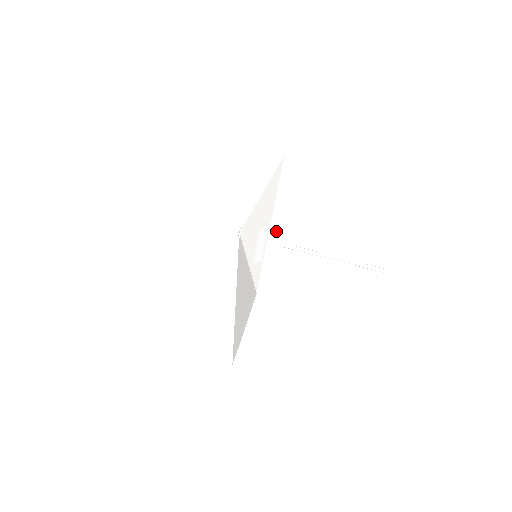
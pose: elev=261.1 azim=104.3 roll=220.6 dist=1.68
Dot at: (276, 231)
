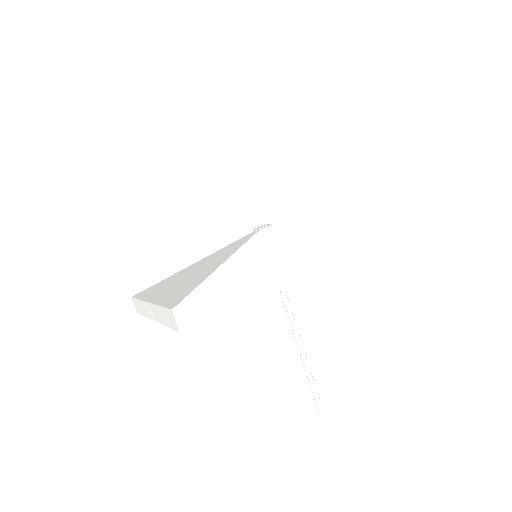
Dot at: (277, 277)
